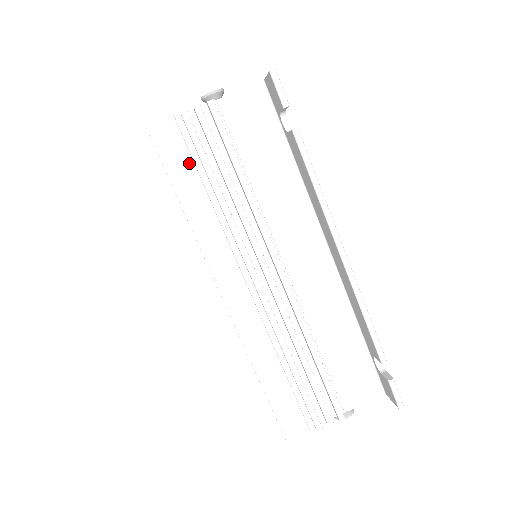
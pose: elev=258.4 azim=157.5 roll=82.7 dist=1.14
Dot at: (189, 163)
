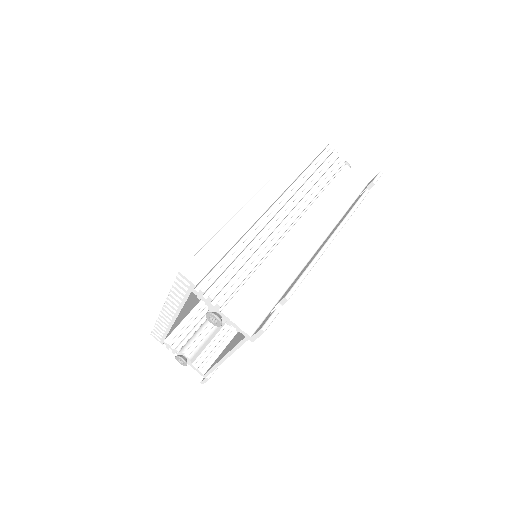
Dot at: (314, 156)
